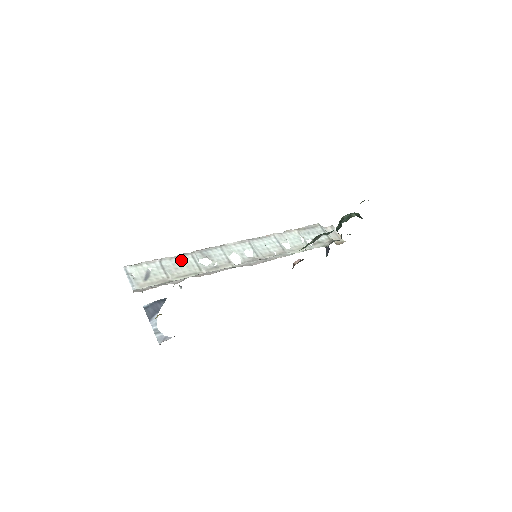
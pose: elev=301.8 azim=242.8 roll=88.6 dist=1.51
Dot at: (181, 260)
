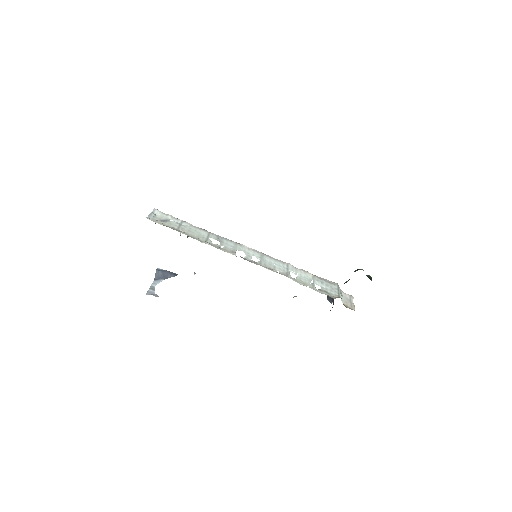
Dot at: (198, 230)
